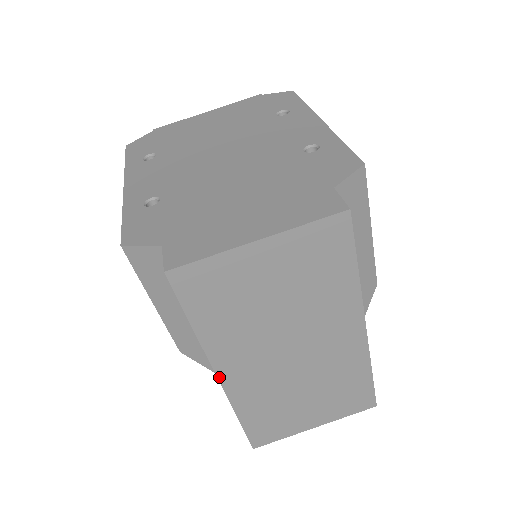
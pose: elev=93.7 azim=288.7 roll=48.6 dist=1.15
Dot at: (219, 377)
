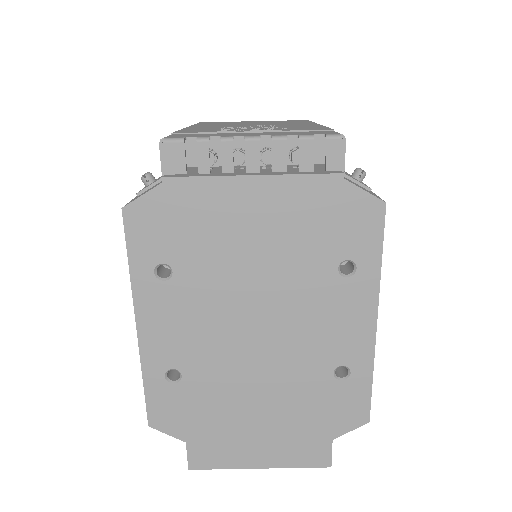
Dot at: occluded
